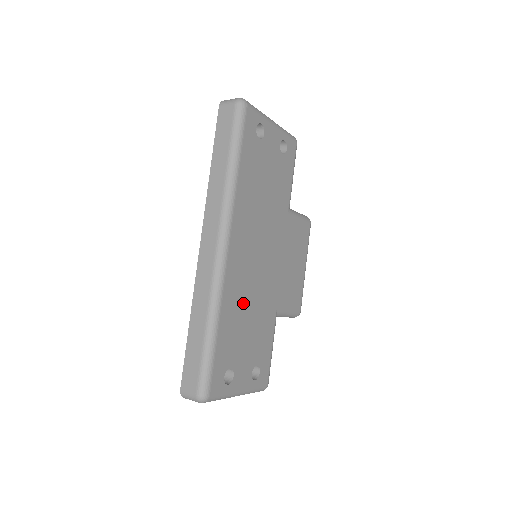
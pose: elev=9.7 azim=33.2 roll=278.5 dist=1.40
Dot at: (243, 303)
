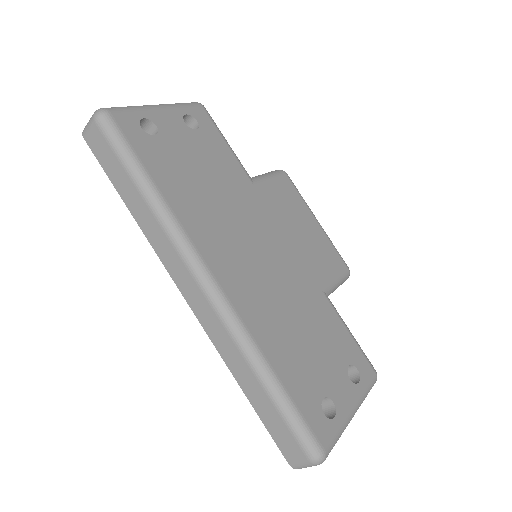
Dot at: (280, 319)
